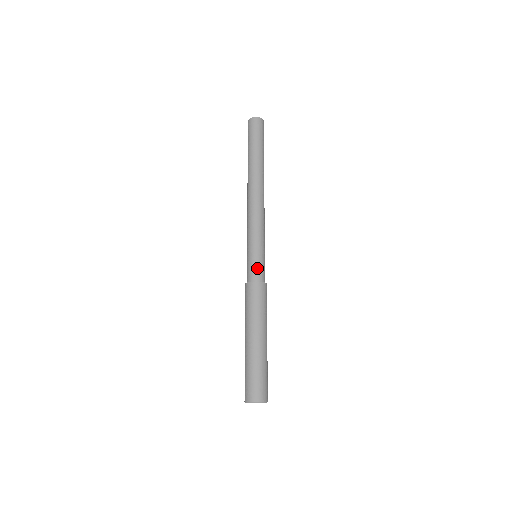
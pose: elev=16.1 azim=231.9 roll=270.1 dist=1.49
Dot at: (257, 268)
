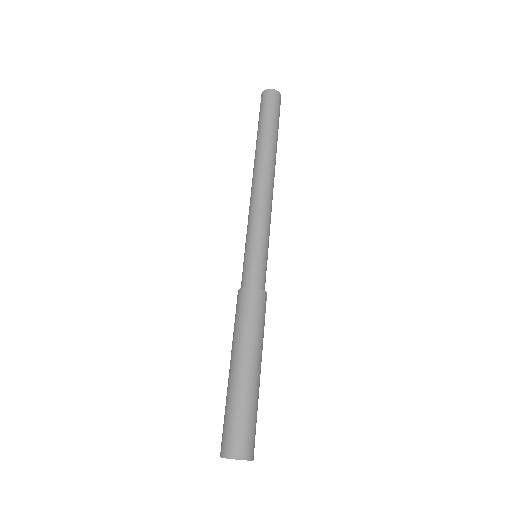
Dot at: (252, 270)
